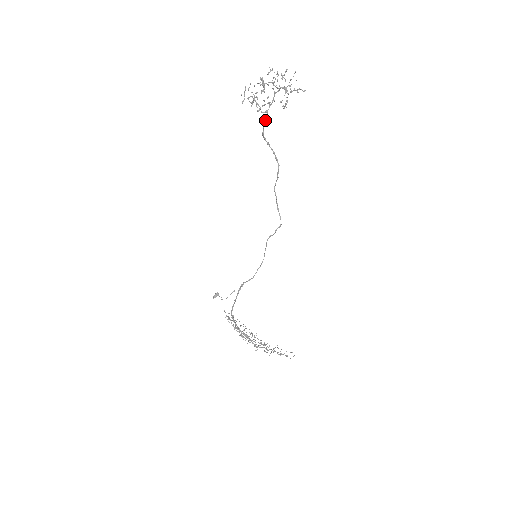
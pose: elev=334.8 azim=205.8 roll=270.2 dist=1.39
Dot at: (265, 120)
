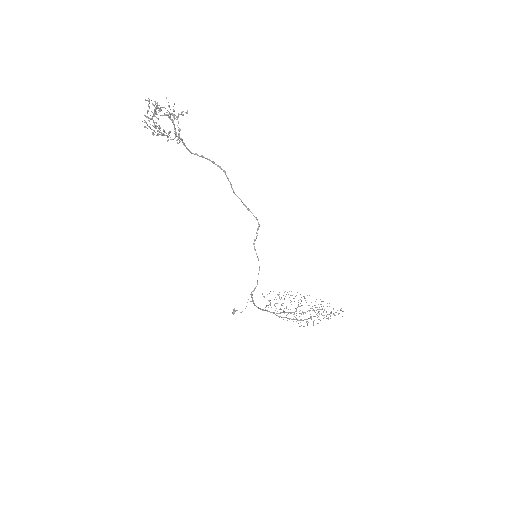
Dot at: occluded
